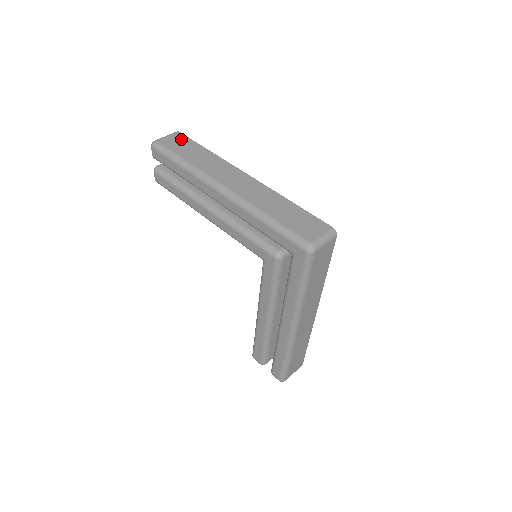
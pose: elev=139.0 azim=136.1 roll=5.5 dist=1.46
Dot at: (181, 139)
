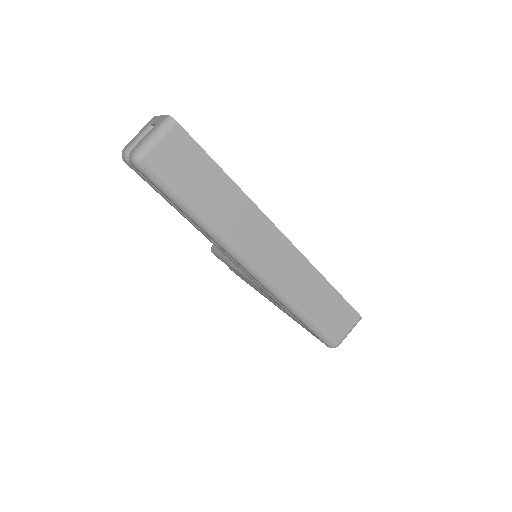
Dot at: (185, 150)
